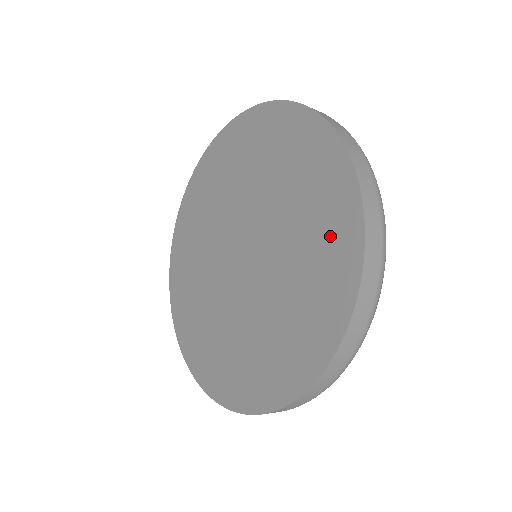
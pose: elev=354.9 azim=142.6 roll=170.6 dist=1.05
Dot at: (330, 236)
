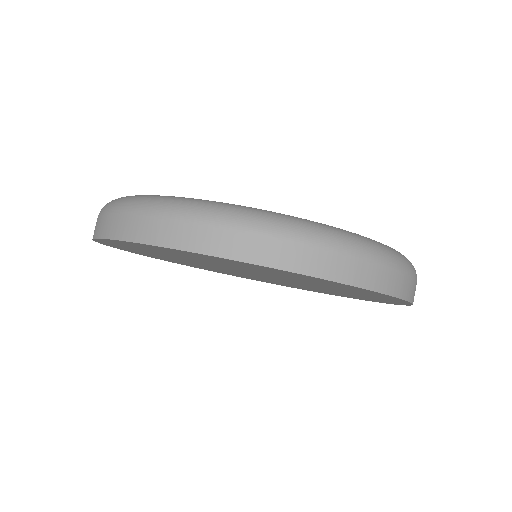
Dot at: occluded
